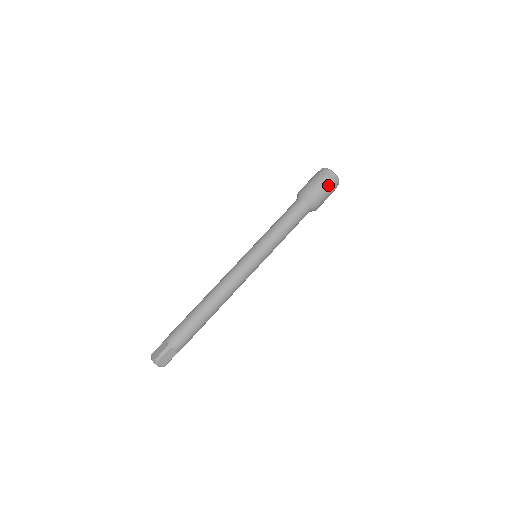
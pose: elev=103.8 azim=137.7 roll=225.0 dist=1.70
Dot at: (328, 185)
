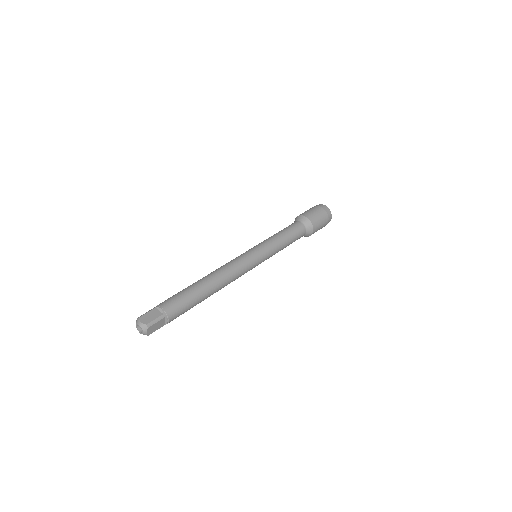
Dot at: (316, 208)
